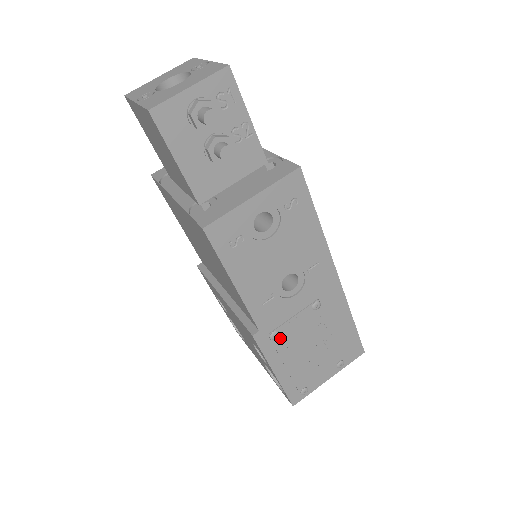
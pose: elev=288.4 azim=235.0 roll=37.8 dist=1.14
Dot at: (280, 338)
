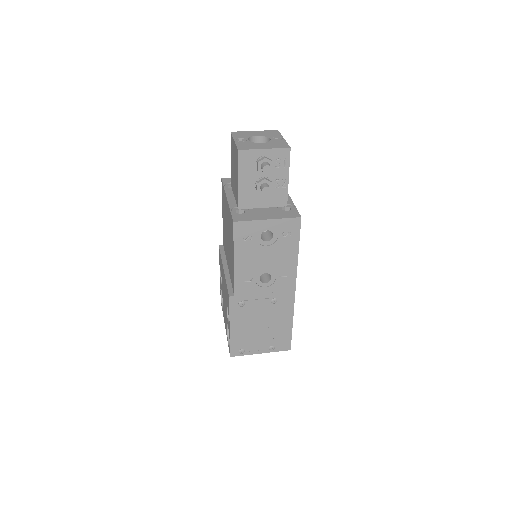
Dot at: (244, 308)
